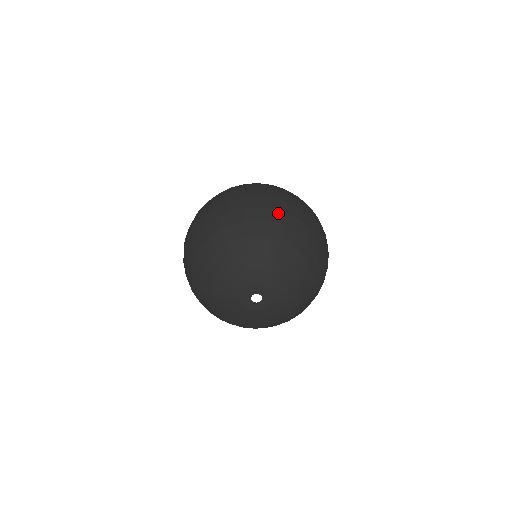
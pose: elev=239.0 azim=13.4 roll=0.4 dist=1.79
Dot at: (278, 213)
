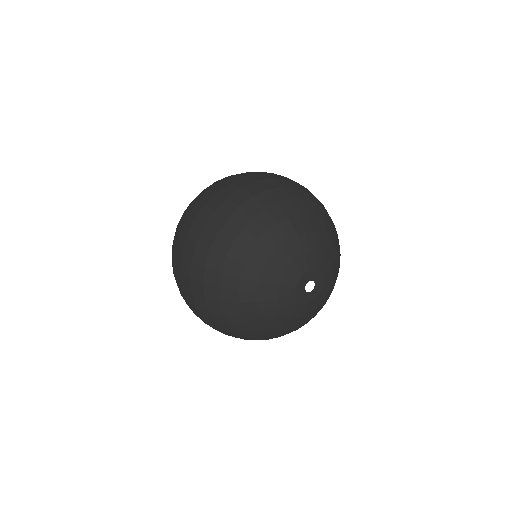
Dot at: (235, 217)
